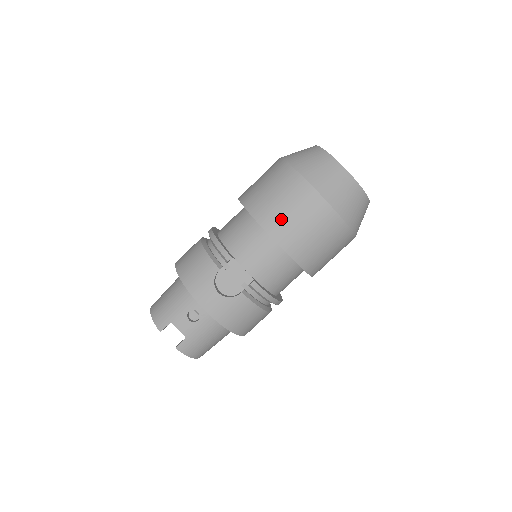
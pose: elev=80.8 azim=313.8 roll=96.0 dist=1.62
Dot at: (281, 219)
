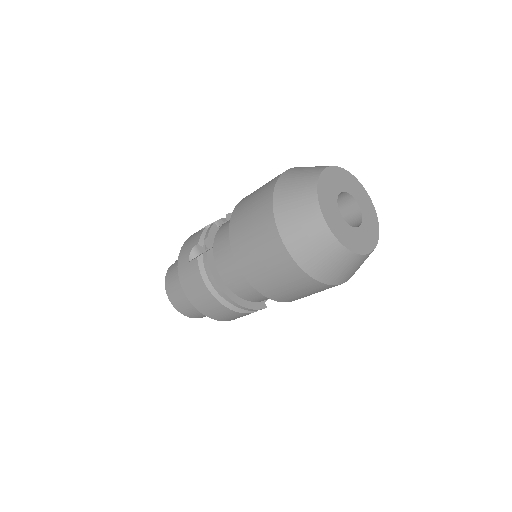
Dot at: occluded
